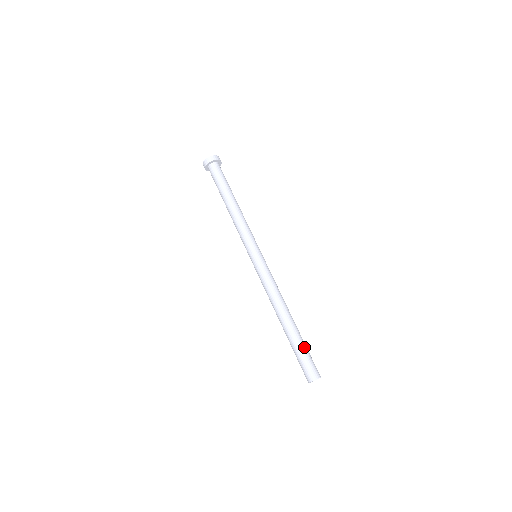
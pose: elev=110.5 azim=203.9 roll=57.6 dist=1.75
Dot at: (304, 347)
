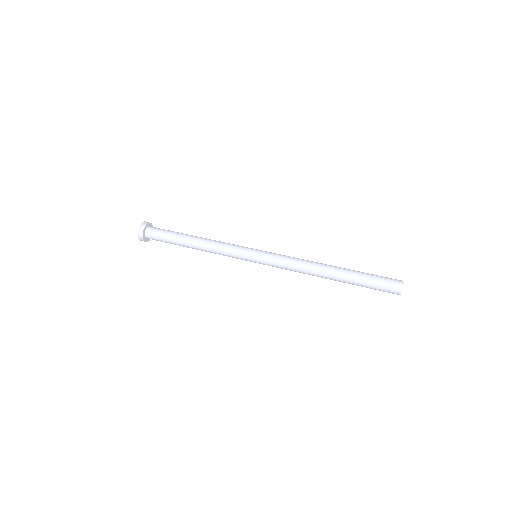
Dot at: (367, 277)
